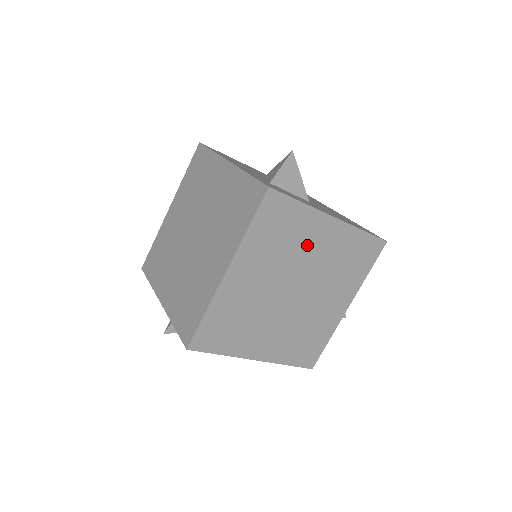
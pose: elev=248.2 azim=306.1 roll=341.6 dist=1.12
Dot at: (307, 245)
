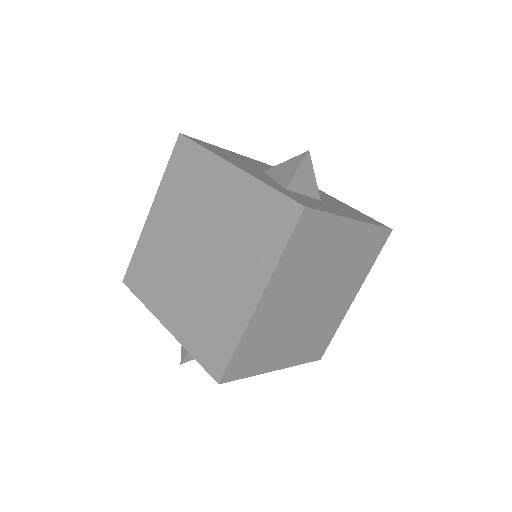
Dot at: (330, 253)
